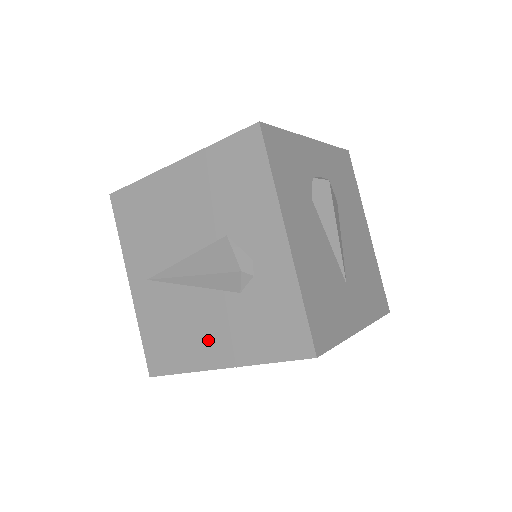
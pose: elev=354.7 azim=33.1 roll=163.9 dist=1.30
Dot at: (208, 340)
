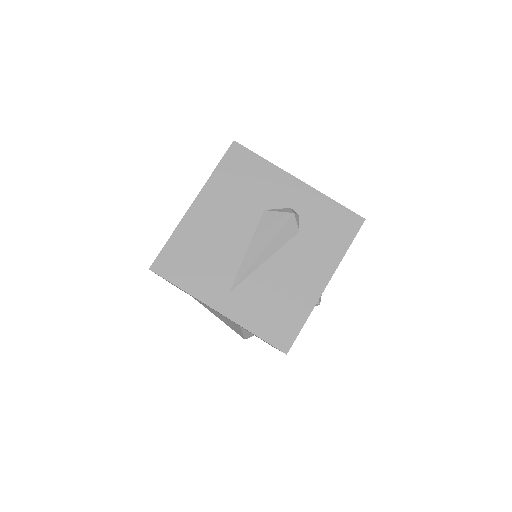
Dot at: (304, 279)
